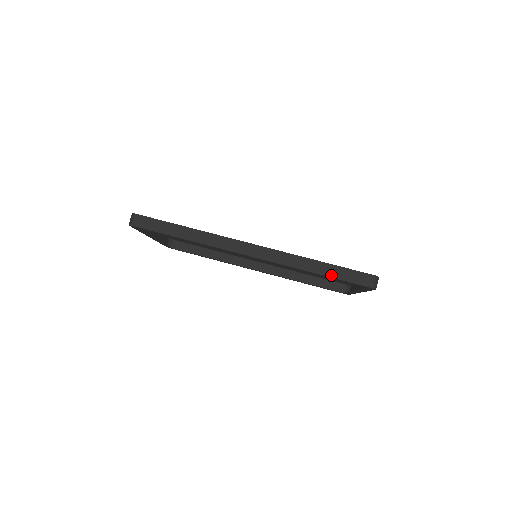
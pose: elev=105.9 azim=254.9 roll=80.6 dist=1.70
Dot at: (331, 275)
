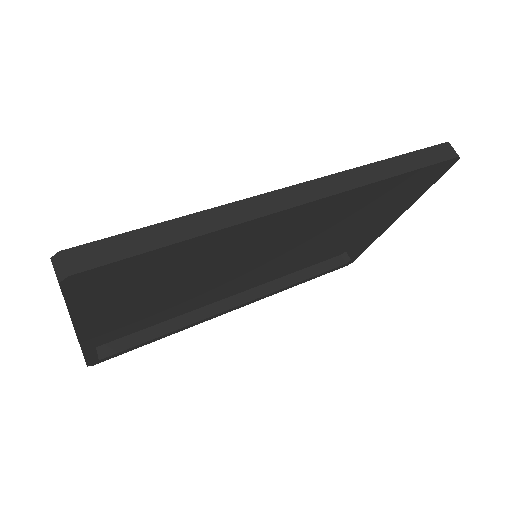
Dot at: (411, 168)
